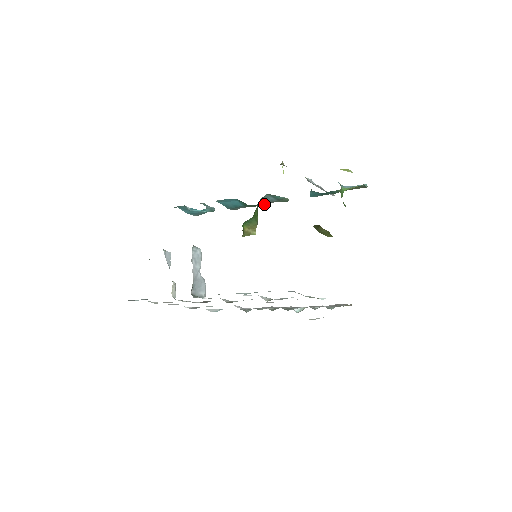
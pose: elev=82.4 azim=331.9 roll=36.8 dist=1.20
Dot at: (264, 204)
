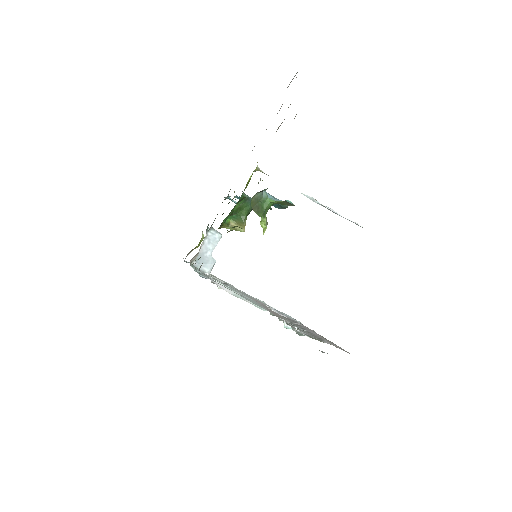
Dot at: occluded
